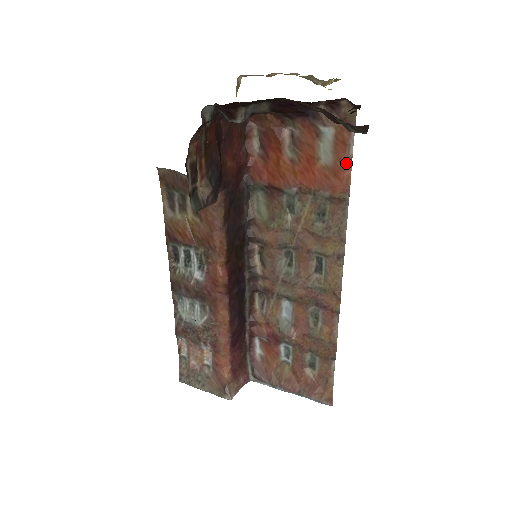
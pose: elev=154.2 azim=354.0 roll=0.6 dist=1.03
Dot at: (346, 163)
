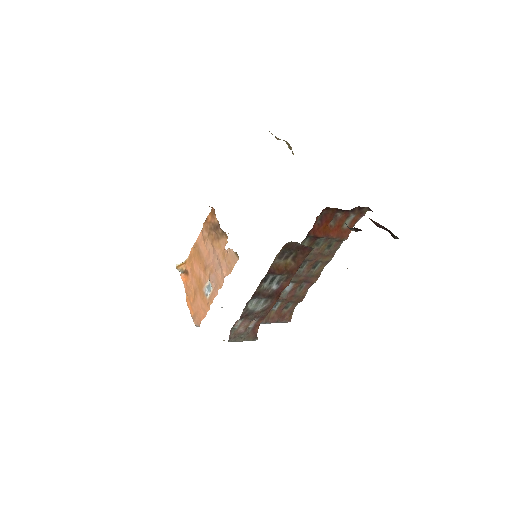
Dot at: occluded
